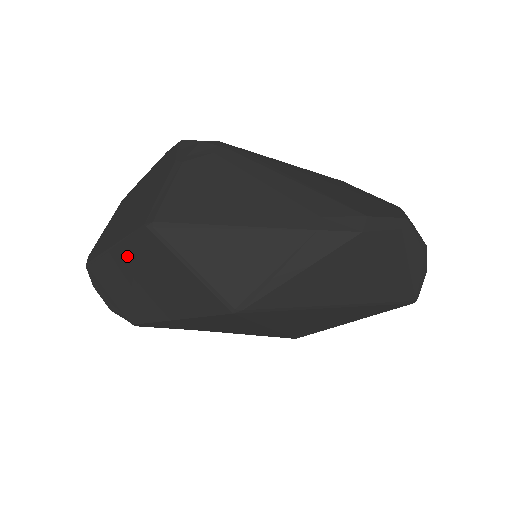
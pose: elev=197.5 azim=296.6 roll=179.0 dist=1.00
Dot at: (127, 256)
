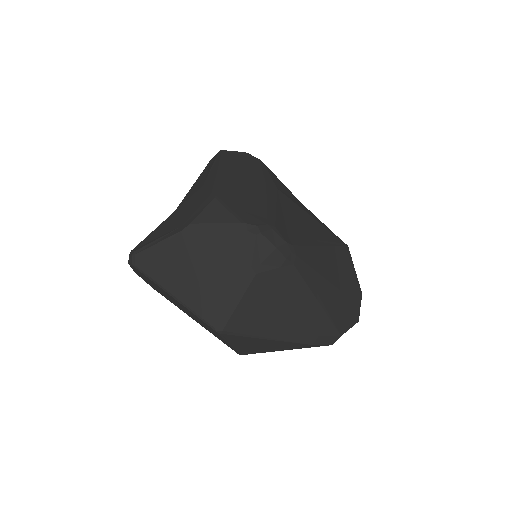
Dot at: (184, 307)
